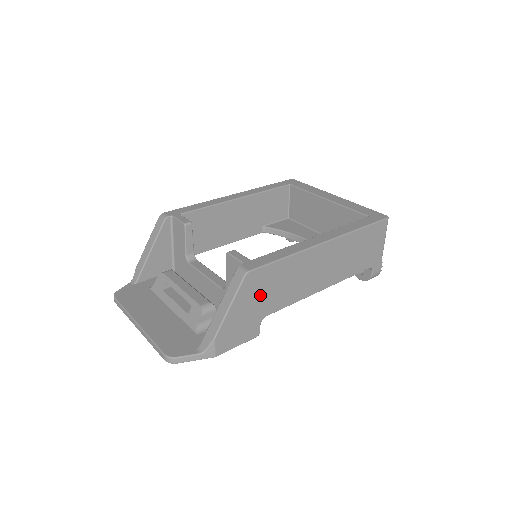
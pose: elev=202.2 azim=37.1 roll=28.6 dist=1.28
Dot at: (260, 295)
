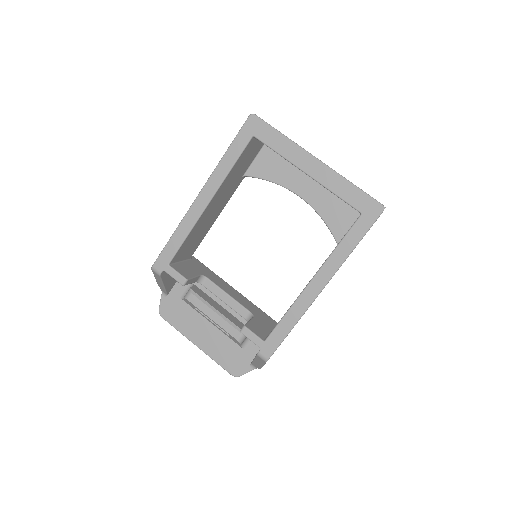
Dot at: occluded
